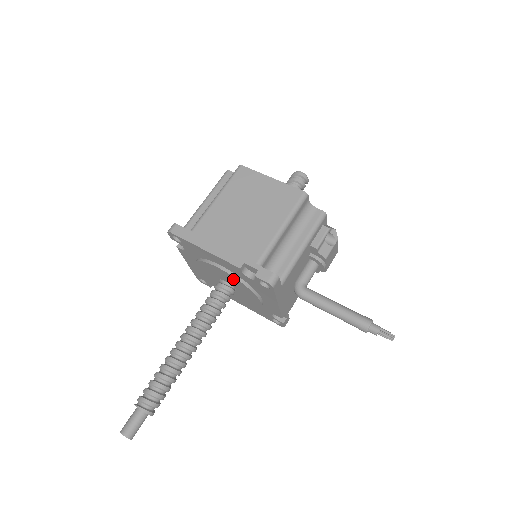
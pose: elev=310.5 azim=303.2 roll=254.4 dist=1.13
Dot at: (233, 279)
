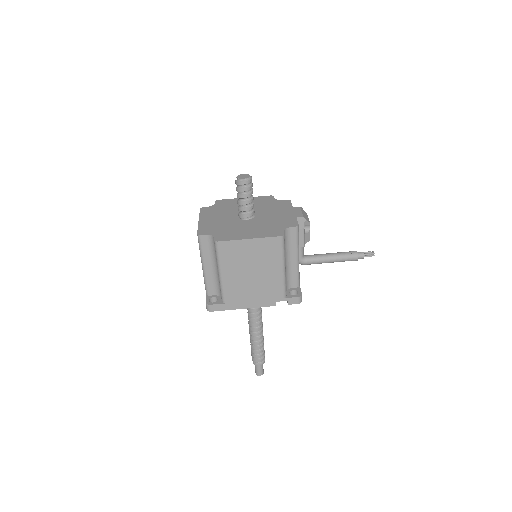
Dot at: occluded
